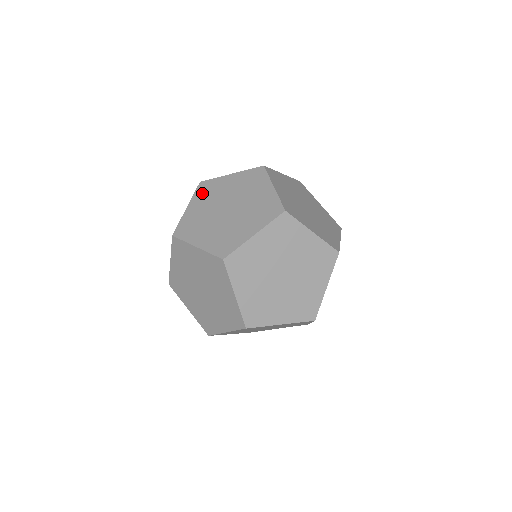
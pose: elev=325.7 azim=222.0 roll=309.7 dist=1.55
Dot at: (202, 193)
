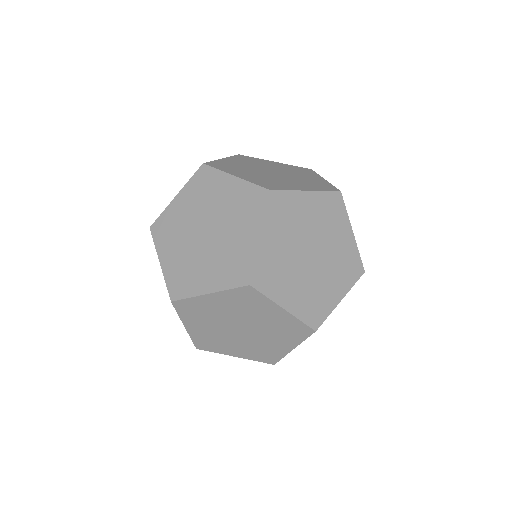
Dot at: (197, 185)
